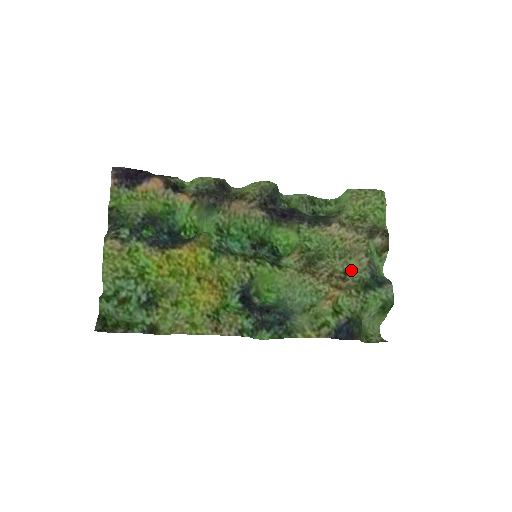
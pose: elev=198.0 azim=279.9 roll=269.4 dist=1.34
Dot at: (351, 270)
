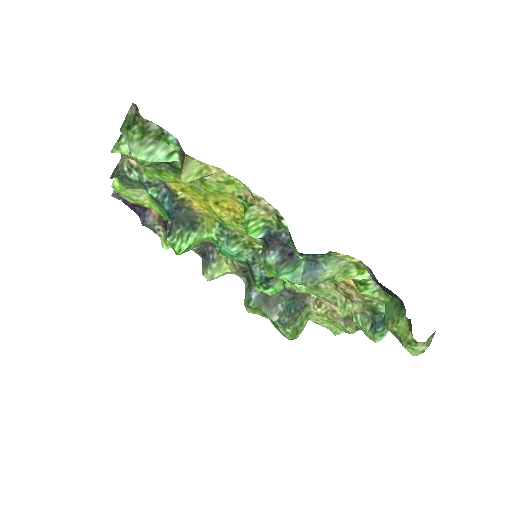
Dot at: (350, 304)
